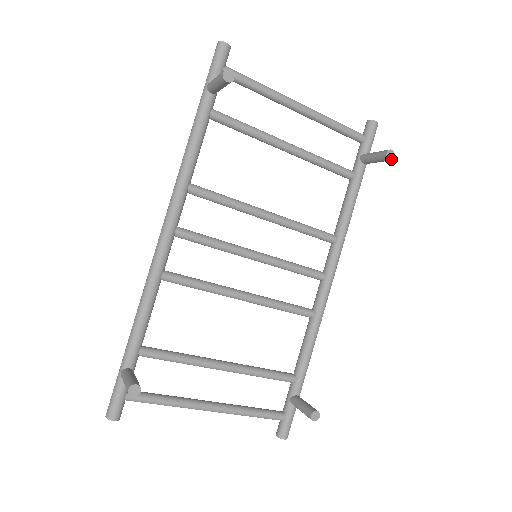
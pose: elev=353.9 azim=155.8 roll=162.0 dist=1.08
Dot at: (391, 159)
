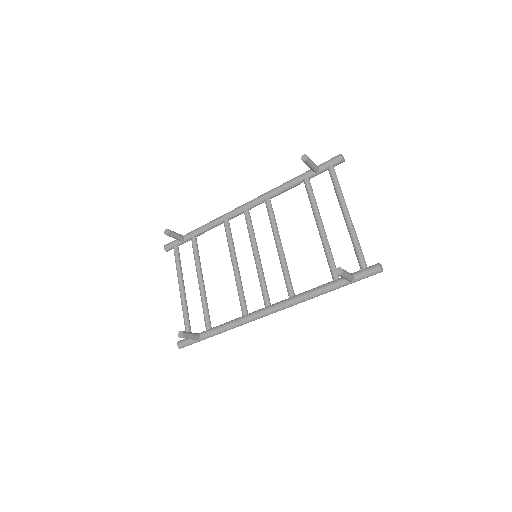
Dot at: (337, 274)
